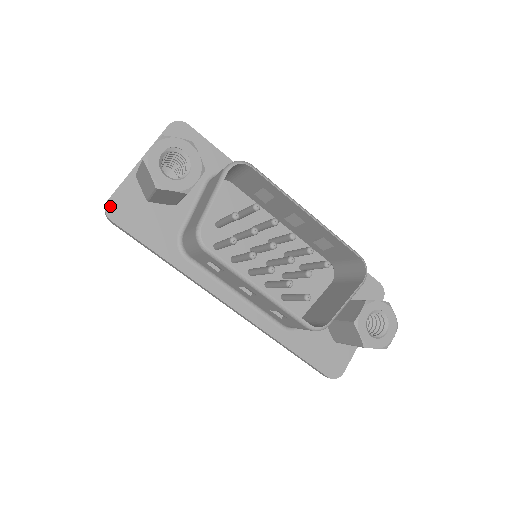
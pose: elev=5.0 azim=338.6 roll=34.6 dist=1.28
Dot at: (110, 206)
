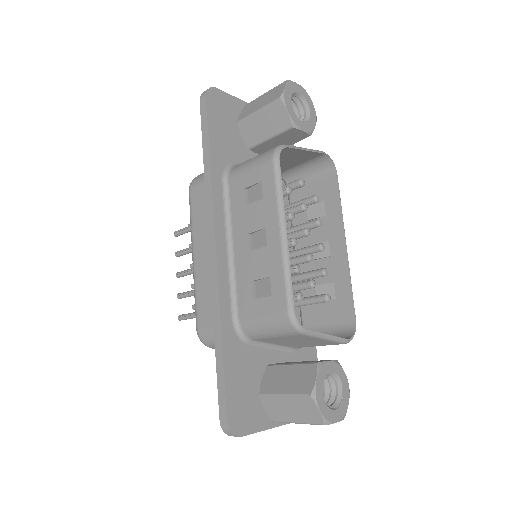
Dot at: (214, 91)
